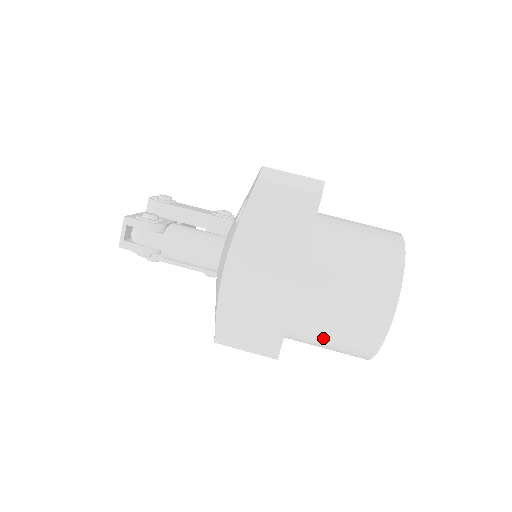
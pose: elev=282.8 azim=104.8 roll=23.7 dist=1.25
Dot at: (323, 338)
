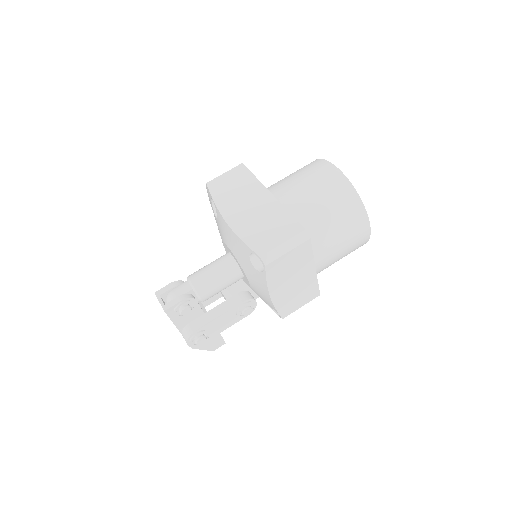
Dot at: (323, 215)
